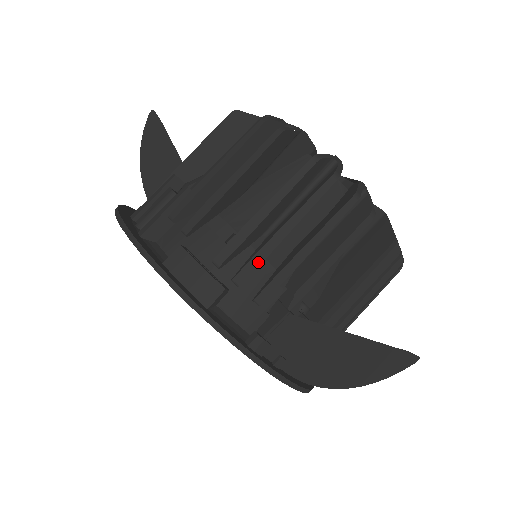
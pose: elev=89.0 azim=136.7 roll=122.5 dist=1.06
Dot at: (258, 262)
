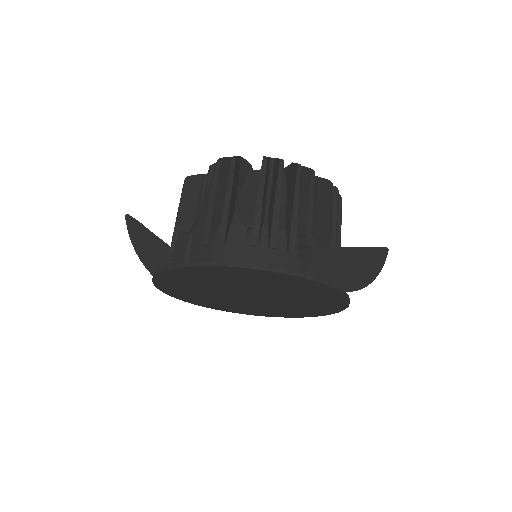
Dot at: (276, 228)
